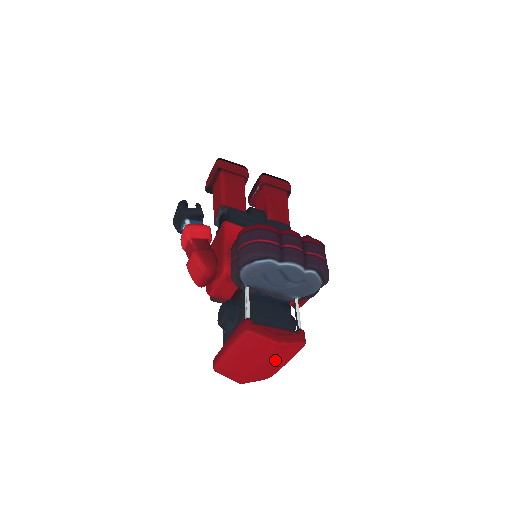
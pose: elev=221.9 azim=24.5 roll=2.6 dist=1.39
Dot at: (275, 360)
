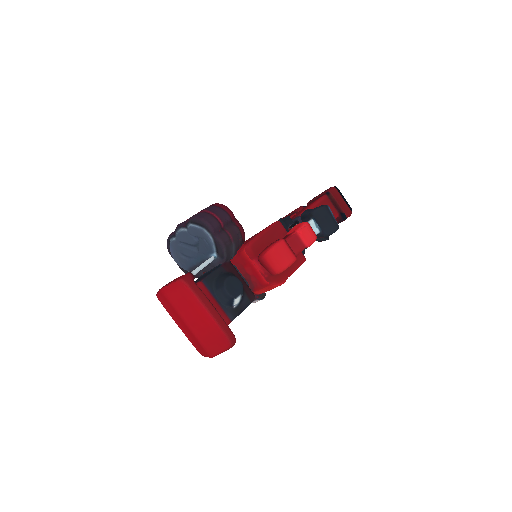
Dot at: (190, 312)
